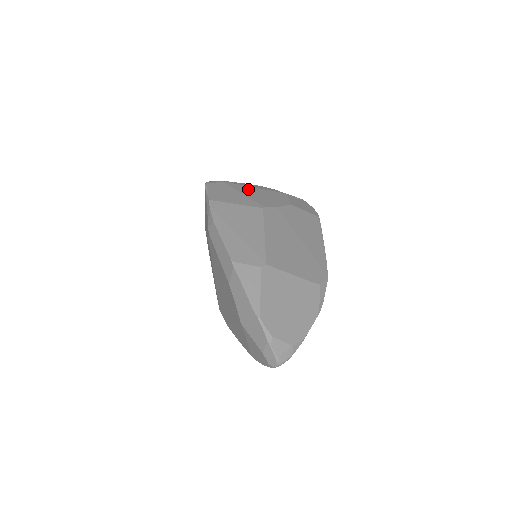
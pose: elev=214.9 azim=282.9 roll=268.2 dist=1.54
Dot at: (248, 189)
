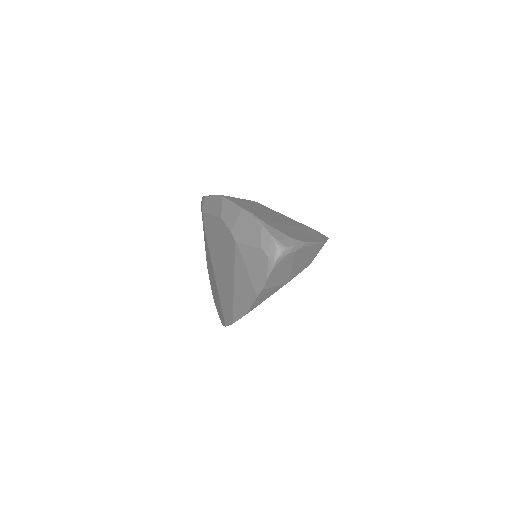
Dot at: occluded
